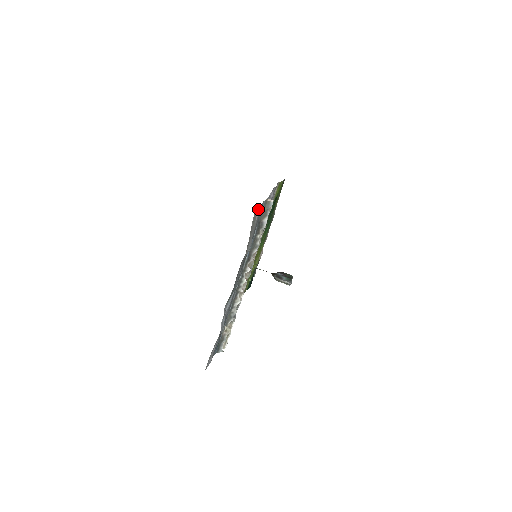
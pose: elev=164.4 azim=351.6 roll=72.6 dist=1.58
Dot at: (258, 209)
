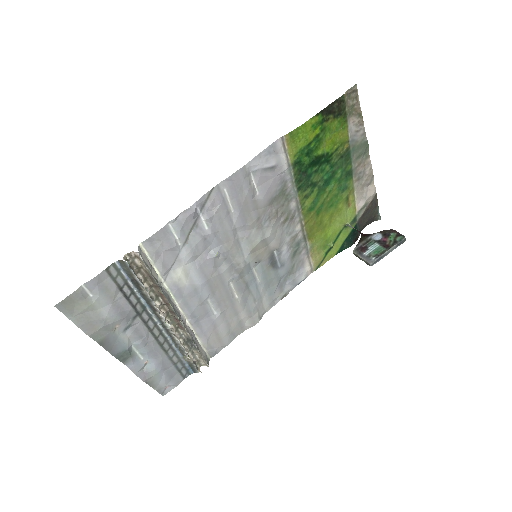
Dot at: (78, 293)
